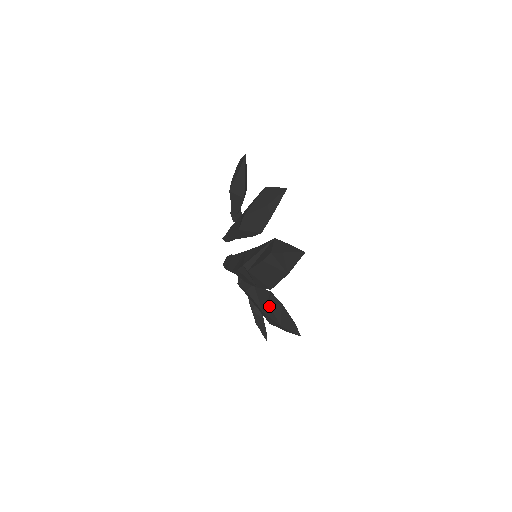
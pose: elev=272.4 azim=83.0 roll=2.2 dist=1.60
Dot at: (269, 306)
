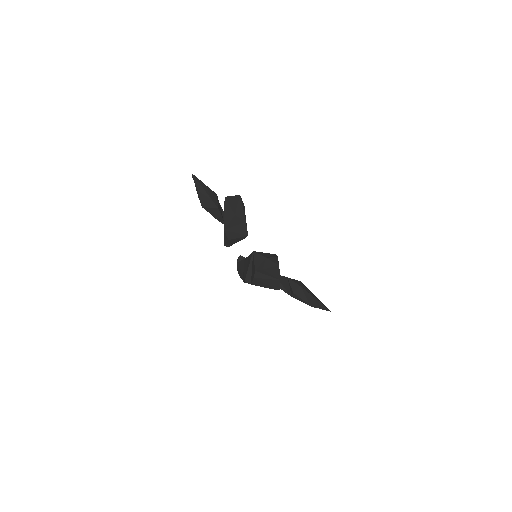
Dot at: (292, 292)
